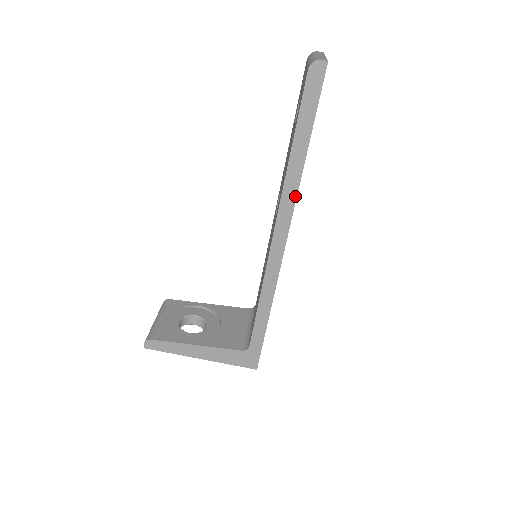
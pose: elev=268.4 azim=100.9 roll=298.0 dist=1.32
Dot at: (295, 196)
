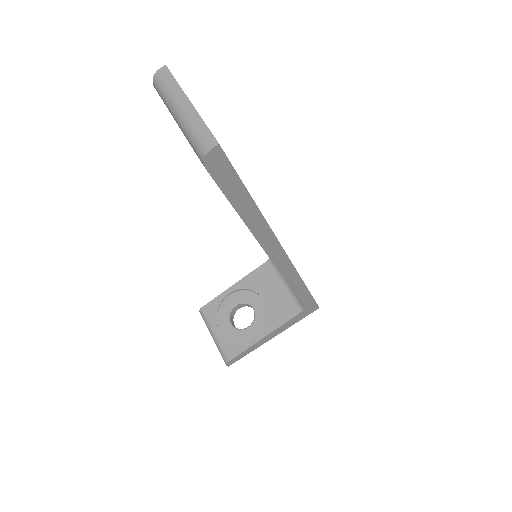
Dot at: (271, 233)
